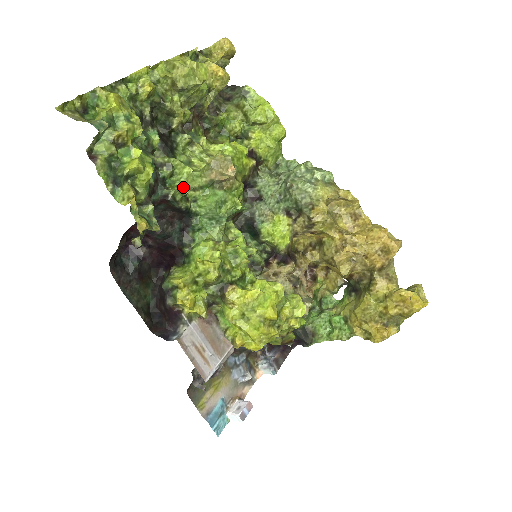
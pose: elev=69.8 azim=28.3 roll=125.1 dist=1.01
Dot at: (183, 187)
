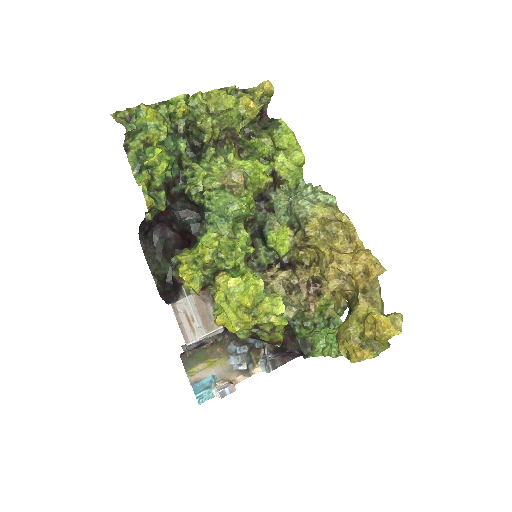
Dot at: (198, 186)
